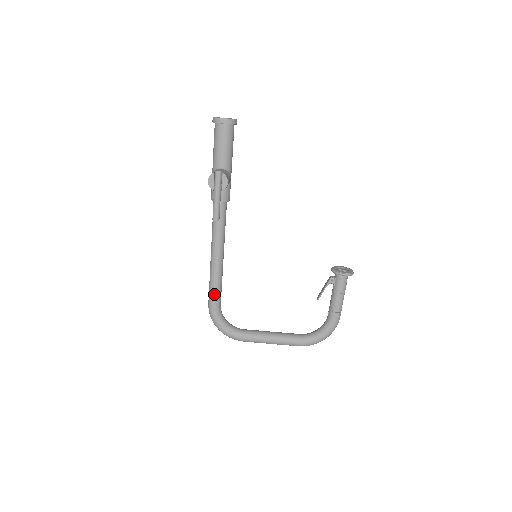
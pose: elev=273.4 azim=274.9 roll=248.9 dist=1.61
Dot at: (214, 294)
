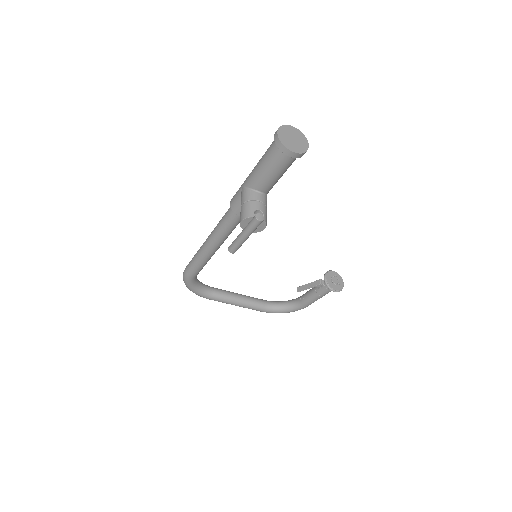
Dot at: (196, 270)
